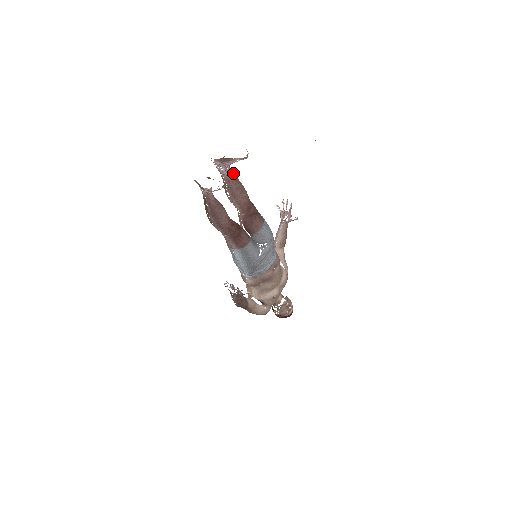
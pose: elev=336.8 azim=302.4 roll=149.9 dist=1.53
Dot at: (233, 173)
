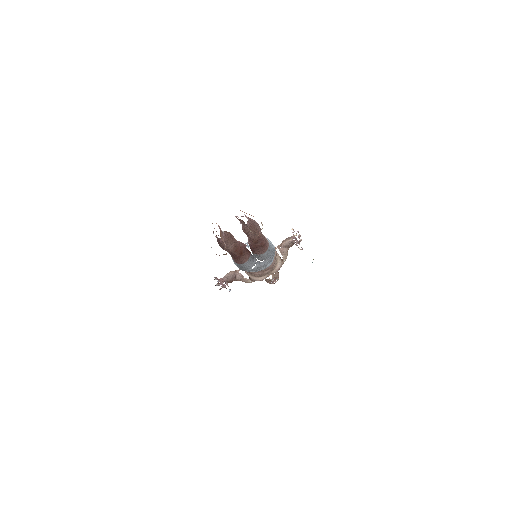
Dot at: (251, 223)
